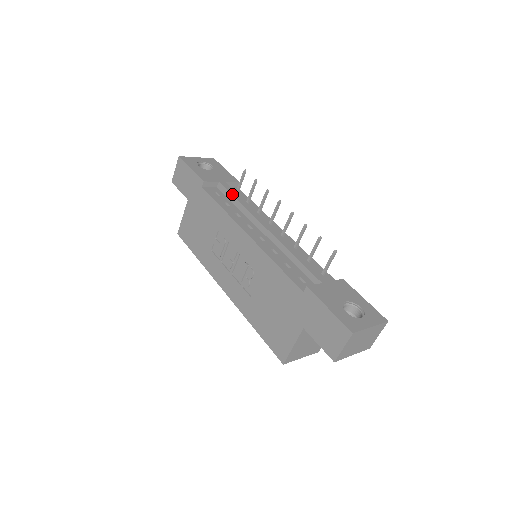
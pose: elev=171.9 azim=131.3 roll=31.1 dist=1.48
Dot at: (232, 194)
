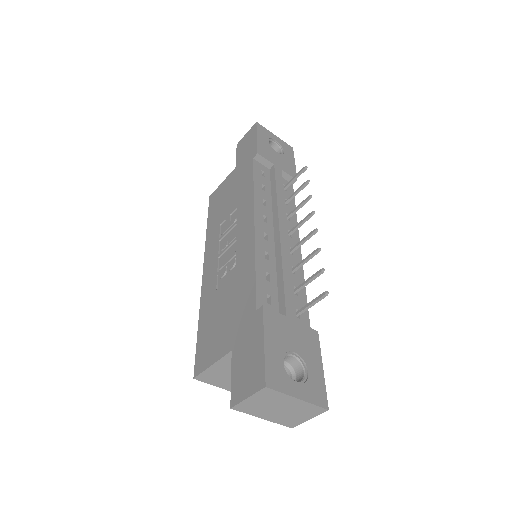
Dot at: (276, 182)
